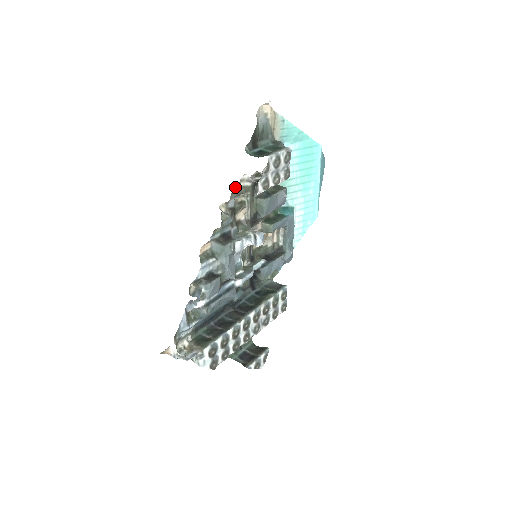
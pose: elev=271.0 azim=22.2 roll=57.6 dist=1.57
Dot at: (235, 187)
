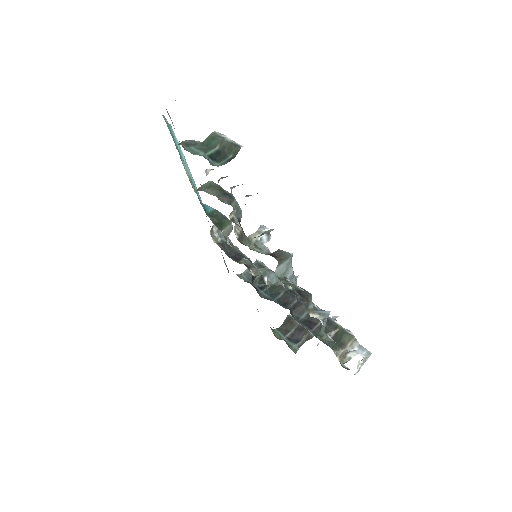
Dot at: occluded
